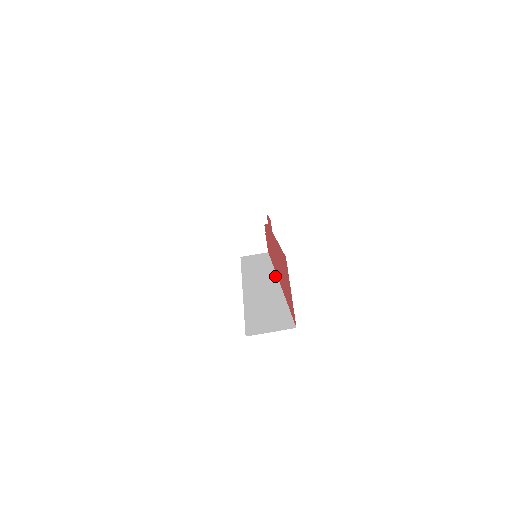
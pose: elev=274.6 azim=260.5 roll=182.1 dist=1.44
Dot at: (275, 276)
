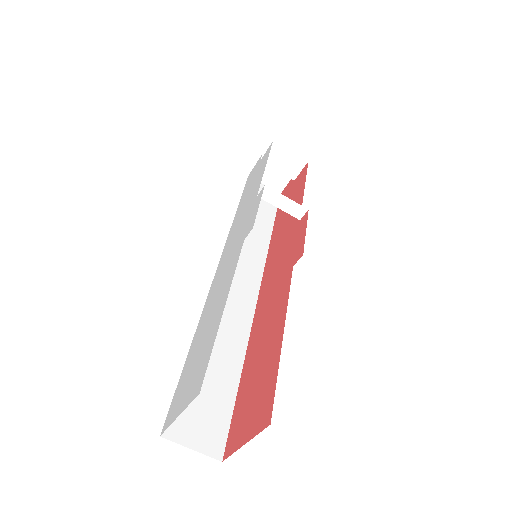
Dot at: (260, 276)
